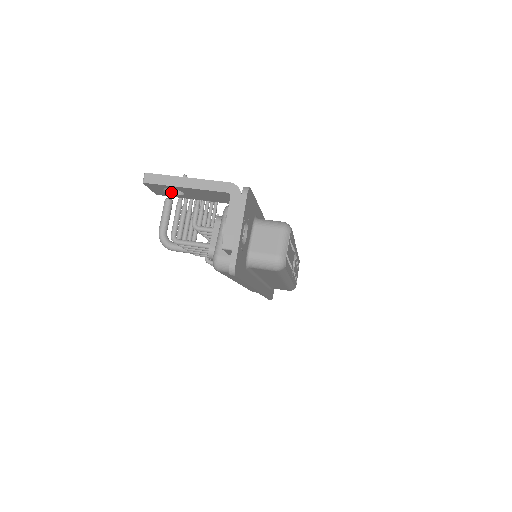
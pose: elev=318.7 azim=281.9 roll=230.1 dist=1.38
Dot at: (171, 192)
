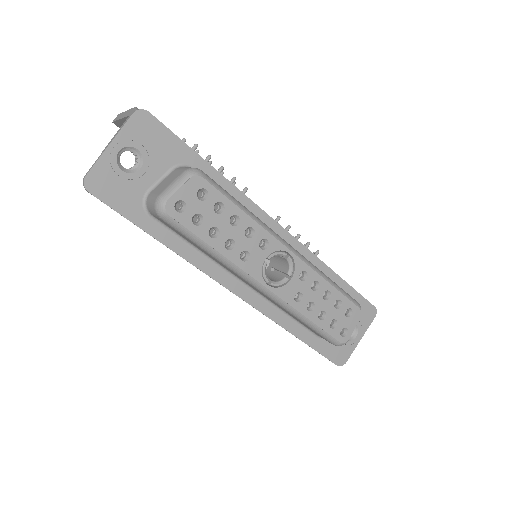
Dot at: occluded
